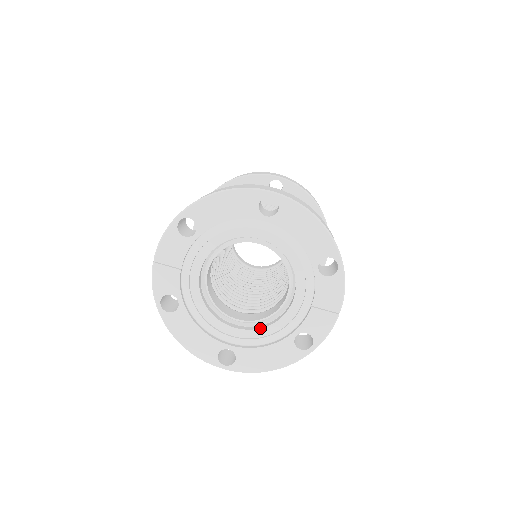
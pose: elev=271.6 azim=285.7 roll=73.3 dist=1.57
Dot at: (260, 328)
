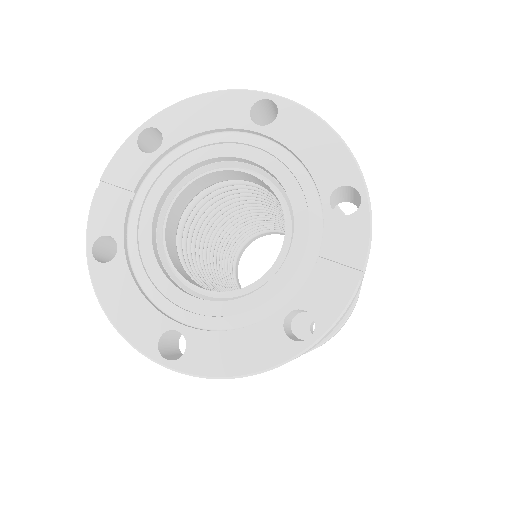
Dot at: occluded
